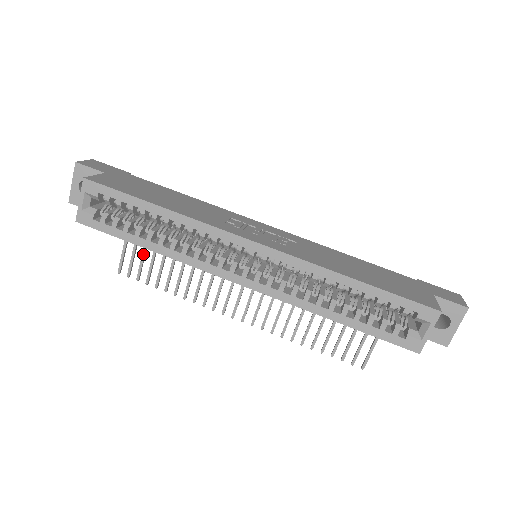
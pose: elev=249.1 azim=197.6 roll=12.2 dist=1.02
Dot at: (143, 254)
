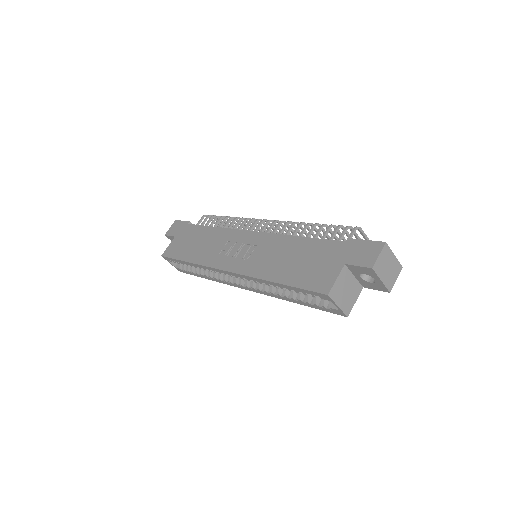
Dot at: occluded
